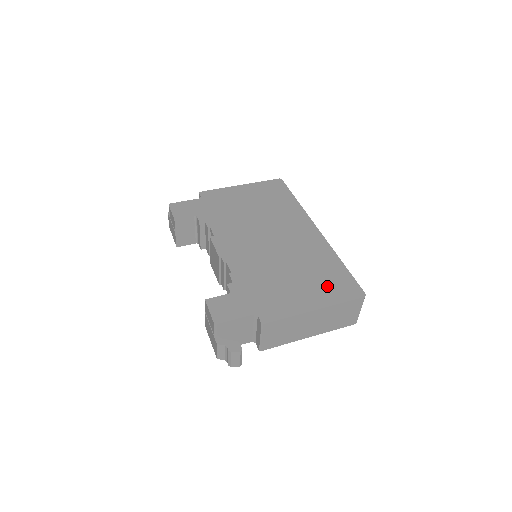
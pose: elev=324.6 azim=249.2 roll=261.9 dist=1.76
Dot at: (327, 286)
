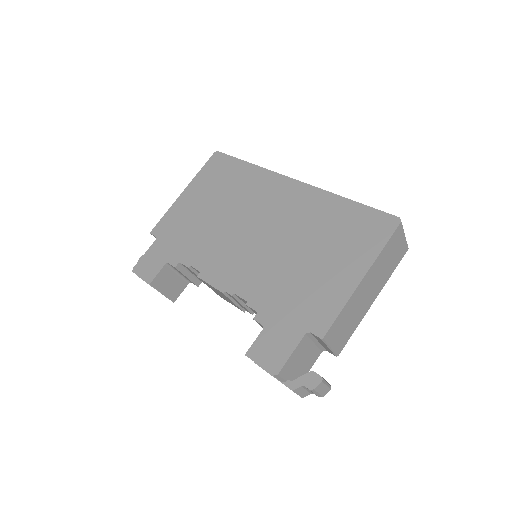
Dot at: (353, 240)
